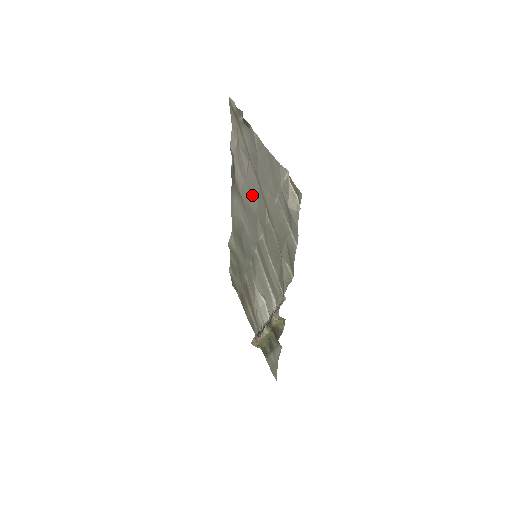
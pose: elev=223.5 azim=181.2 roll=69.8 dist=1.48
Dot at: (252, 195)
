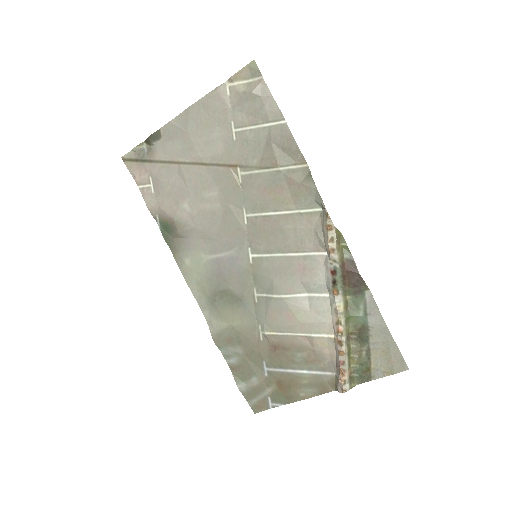
Dot at: (205, 195)
